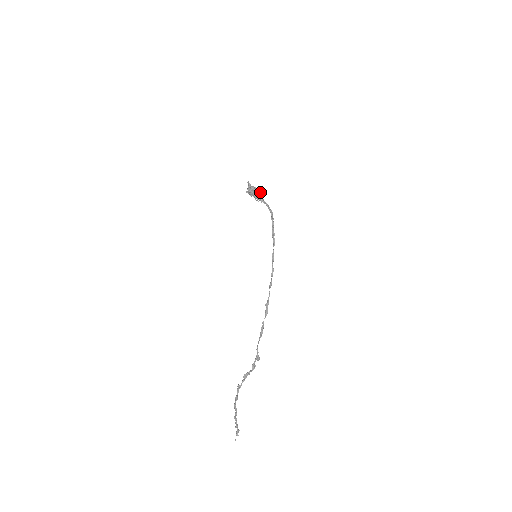
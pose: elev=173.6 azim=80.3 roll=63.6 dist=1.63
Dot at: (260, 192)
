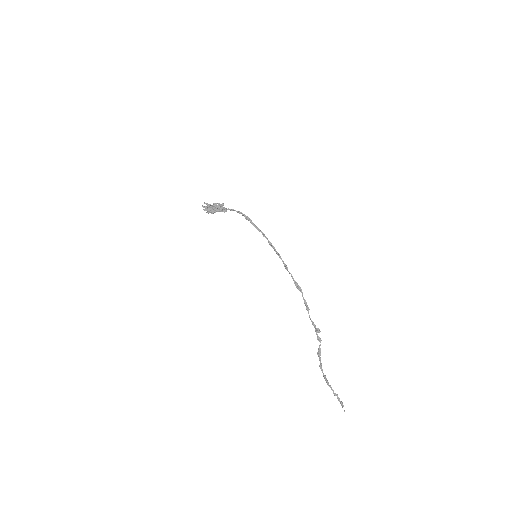
Dot at: (223, 203)
